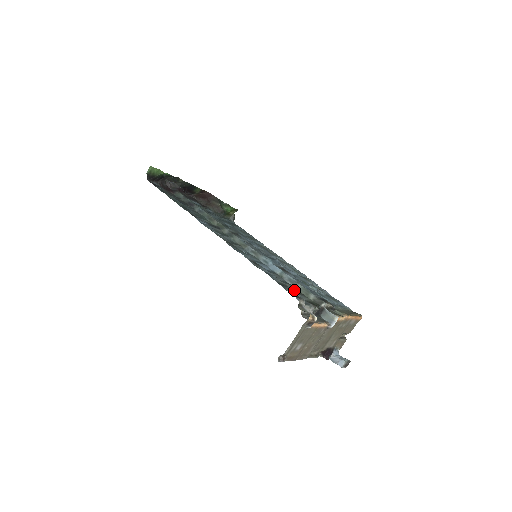
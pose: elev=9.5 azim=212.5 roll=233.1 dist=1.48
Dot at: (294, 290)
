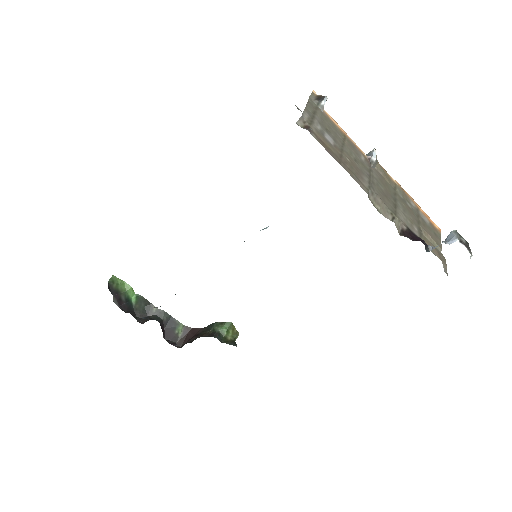
Dot at: occluded
